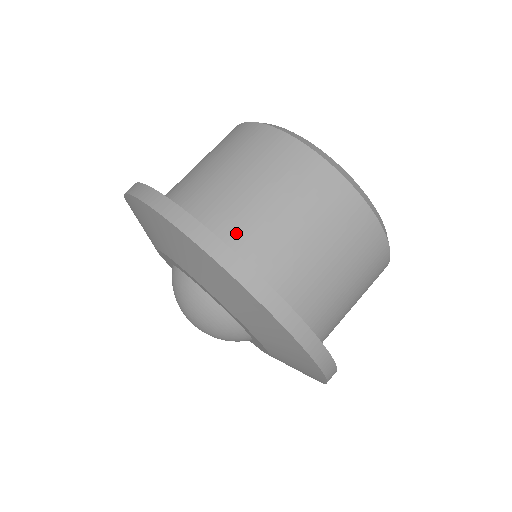
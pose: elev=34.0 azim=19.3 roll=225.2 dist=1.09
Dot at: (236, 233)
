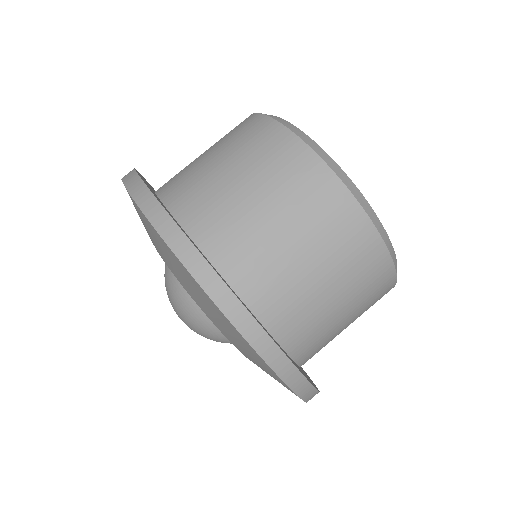
Dot at: (302, 338)
